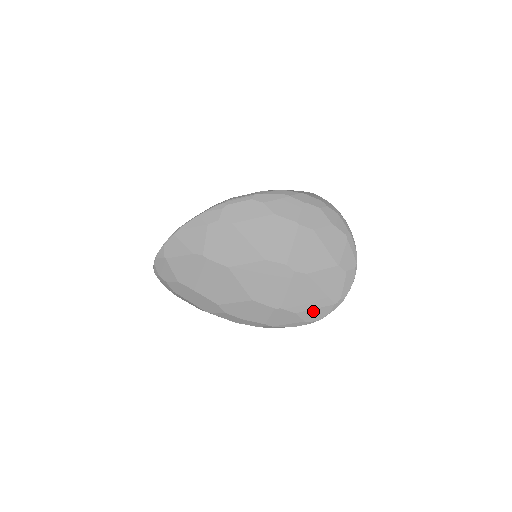
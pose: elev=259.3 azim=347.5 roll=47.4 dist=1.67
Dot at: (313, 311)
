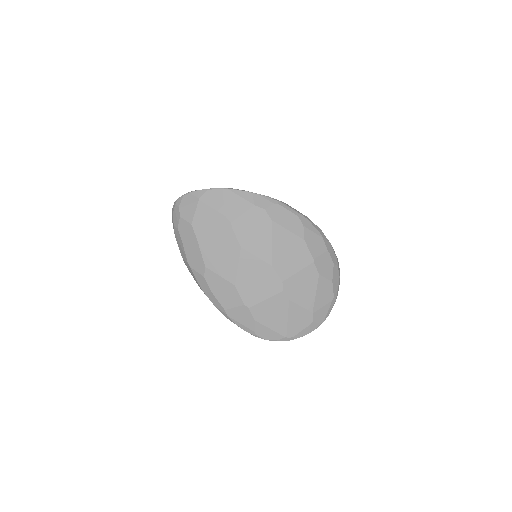
Dot at: (267, 329)
